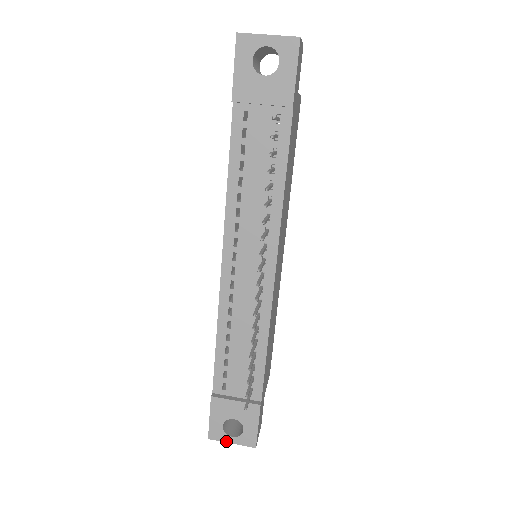
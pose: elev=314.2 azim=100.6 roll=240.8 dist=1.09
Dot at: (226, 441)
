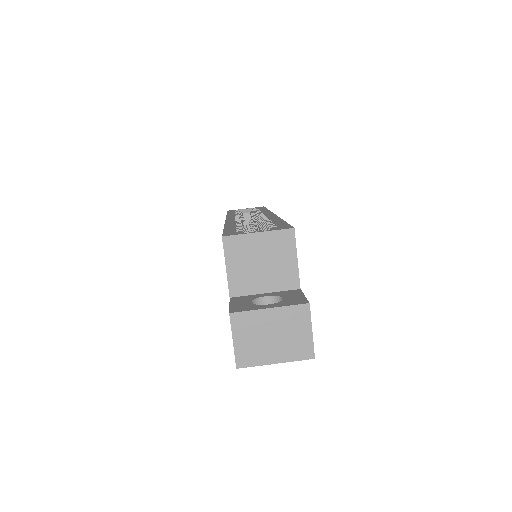
Dot at: occluded
